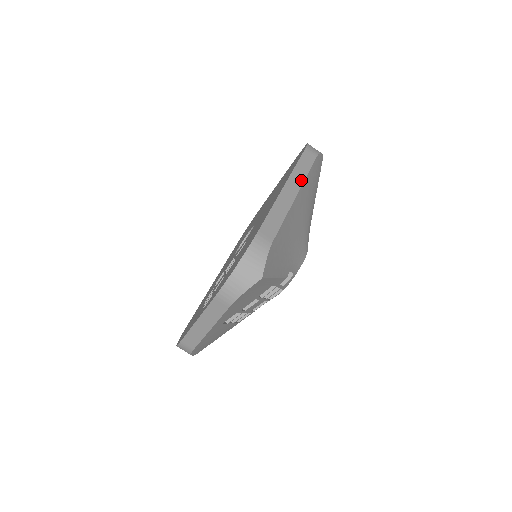
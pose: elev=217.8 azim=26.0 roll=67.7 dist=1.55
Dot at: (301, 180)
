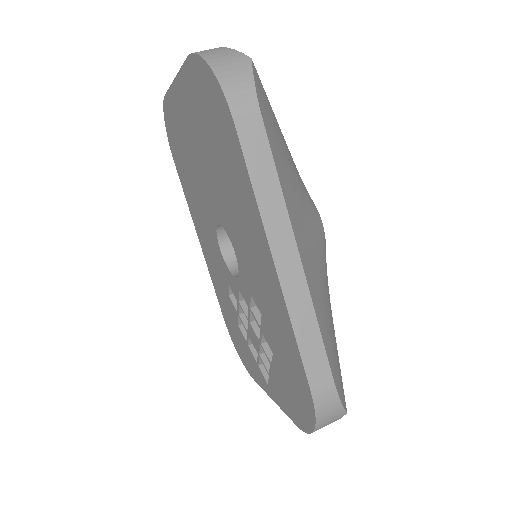
Dot at: (284, 219)
